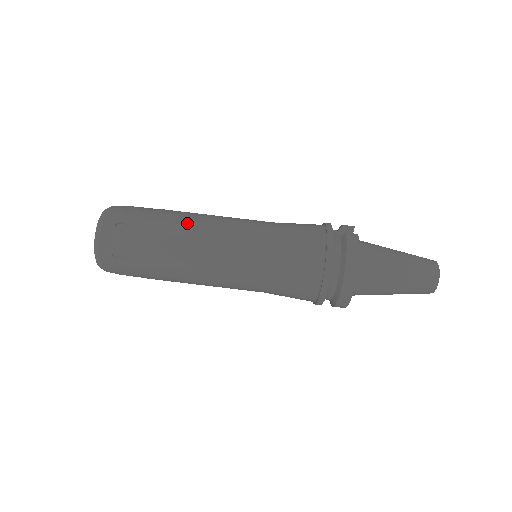
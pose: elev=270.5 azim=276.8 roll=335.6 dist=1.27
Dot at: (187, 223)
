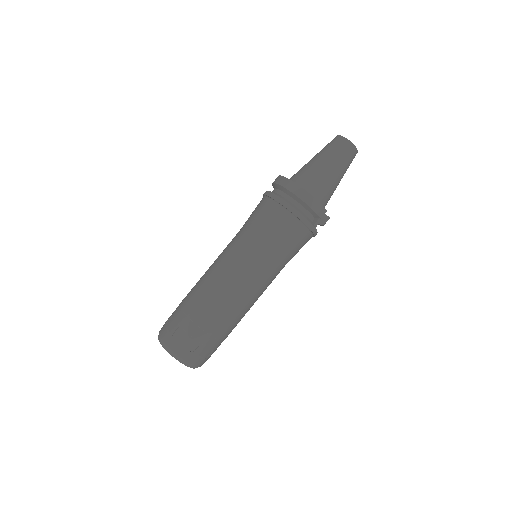
Dot at: occluded
